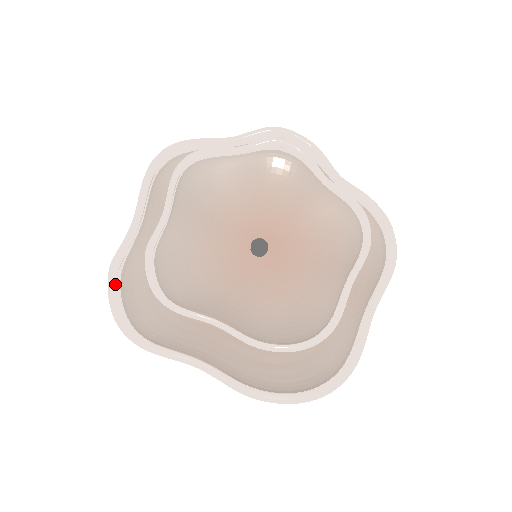
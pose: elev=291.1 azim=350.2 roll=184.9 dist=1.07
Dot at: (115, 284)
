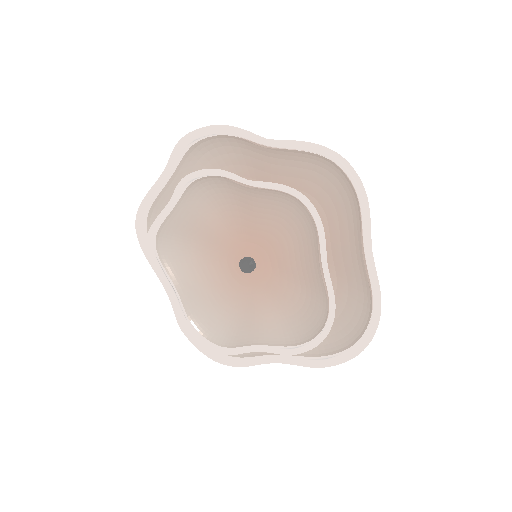
Dot at: occluded
